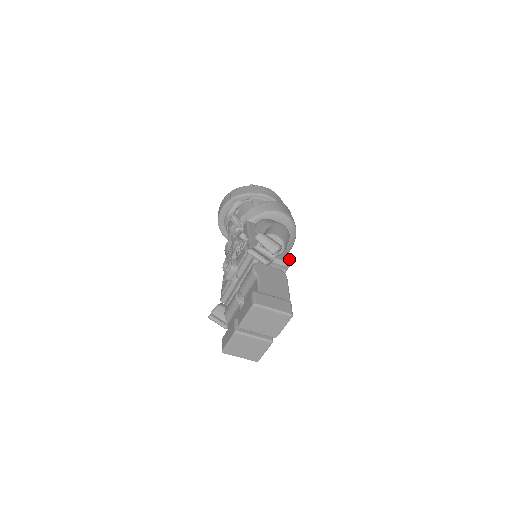
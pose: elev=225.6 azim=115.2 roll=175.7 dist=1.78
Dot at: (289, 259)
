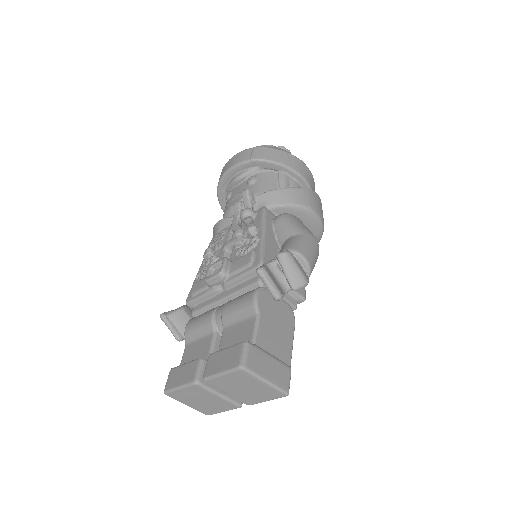
Dot at: (305, 290)
